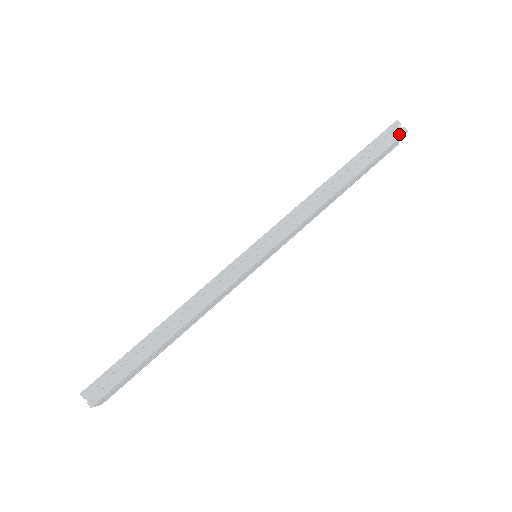
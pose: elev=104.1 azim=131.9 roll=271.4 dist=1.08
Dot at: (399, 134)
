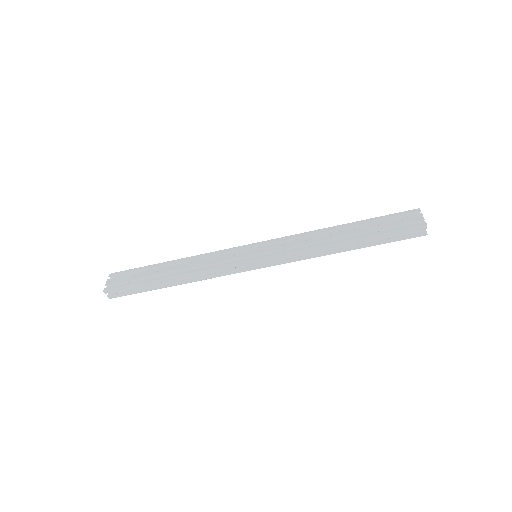
Dot at: (418, 235)
